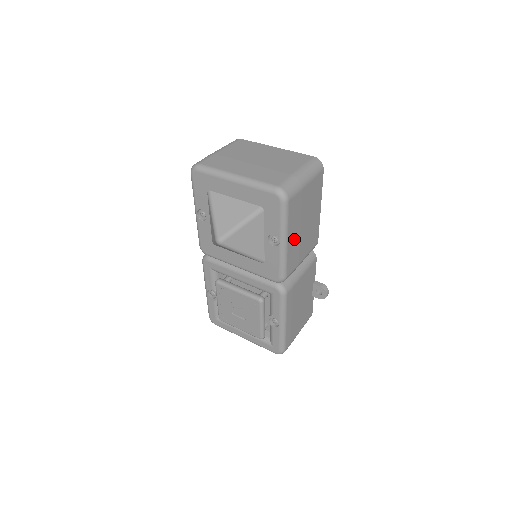
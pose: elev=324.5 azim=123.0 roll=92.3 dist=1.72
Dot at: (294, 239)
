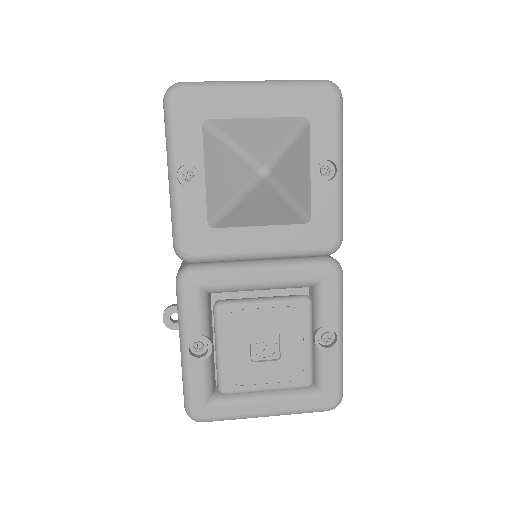
Dot at: occluded
